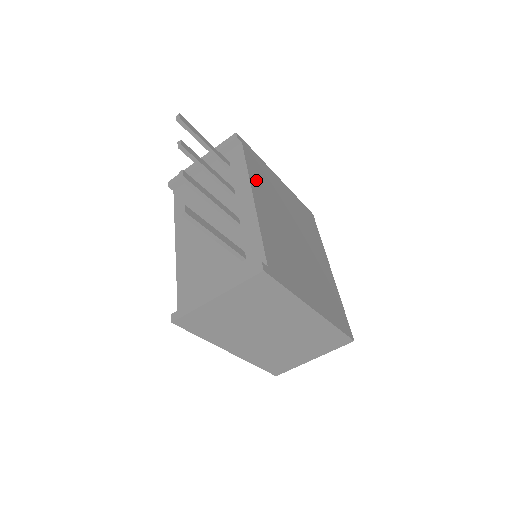
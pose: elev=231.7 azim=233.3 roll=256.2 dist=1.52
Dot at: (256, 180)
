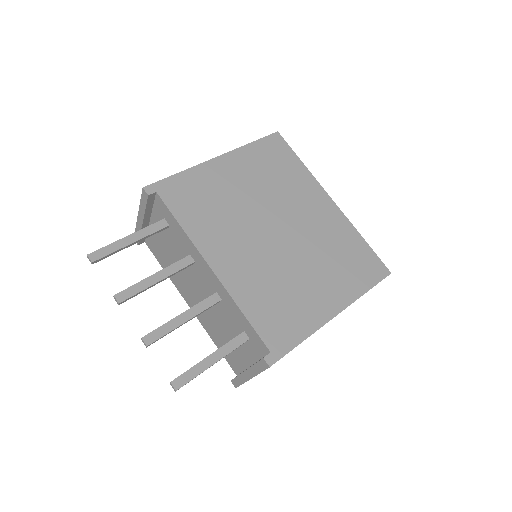
Dot at: (200, 230)
